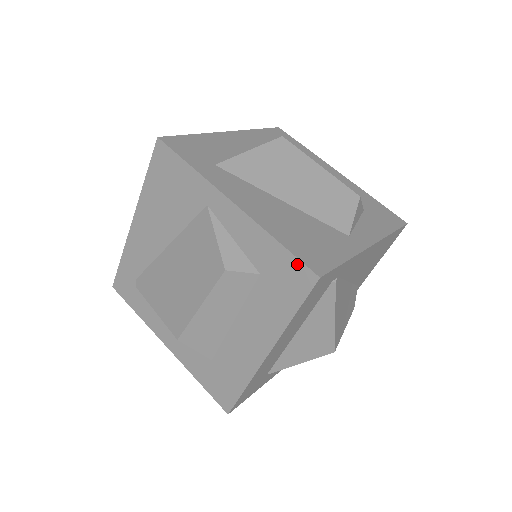
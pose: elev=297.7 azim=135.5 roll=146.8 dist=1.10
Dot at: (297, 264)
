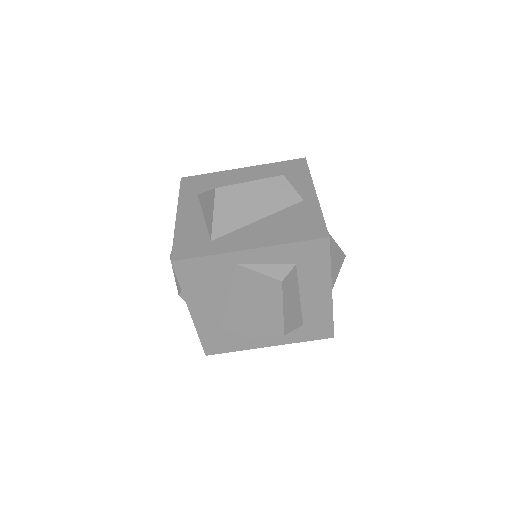
Dot at: (312, 243)
